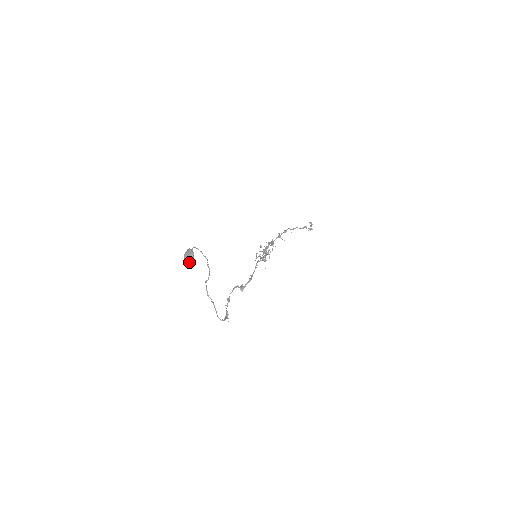
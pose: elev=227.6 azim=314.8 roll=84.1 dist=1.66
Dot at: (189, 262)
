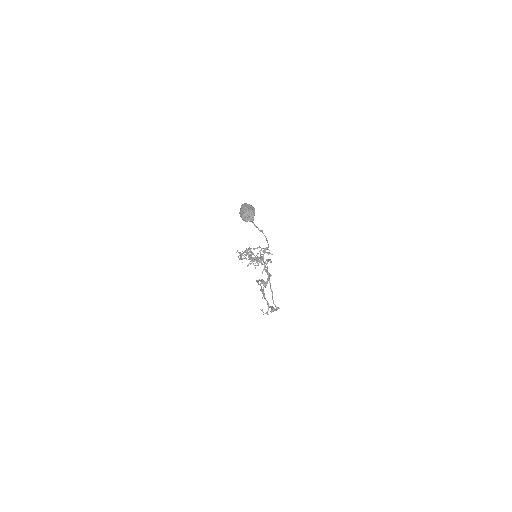
Dot at: (251, 218)
